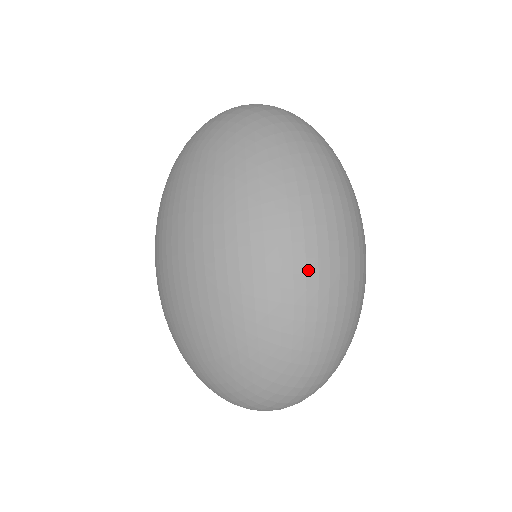
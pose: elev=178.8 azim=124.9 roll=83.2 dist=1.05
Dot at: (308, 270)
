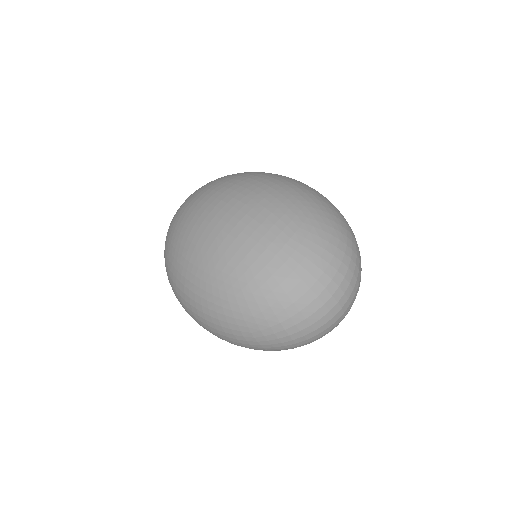
Dot at: occluded
